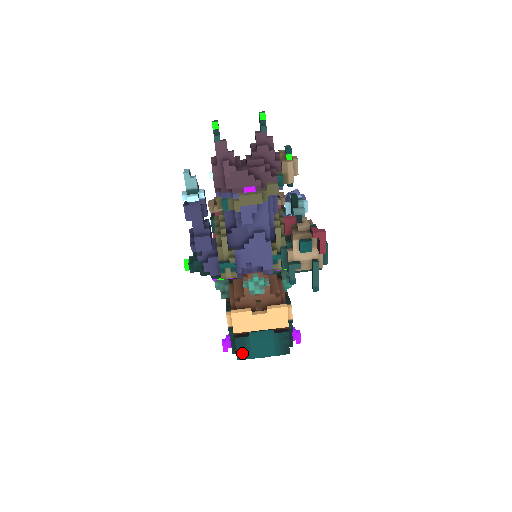
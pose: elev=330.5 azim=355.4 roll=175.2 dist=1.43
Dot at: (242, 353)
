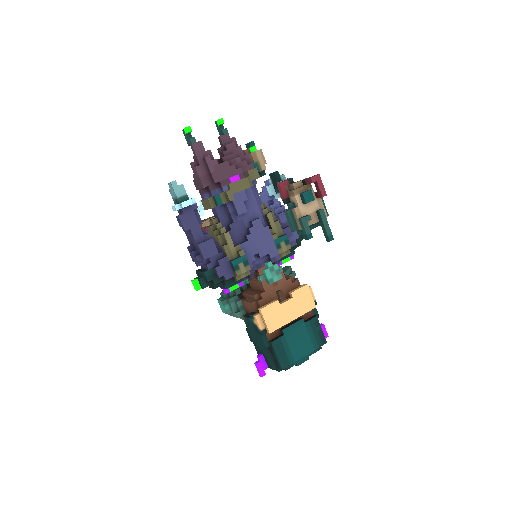
Dot at: (284, 359)
